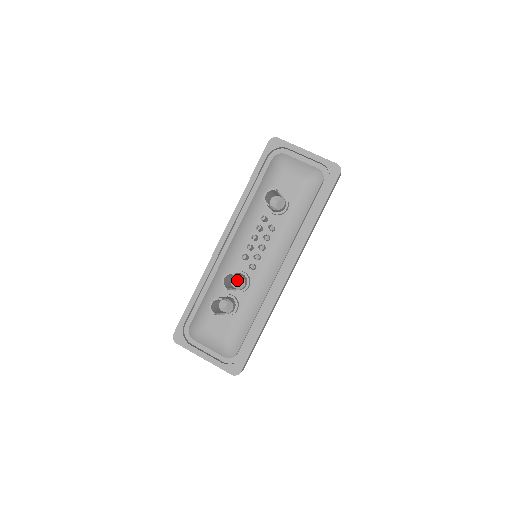
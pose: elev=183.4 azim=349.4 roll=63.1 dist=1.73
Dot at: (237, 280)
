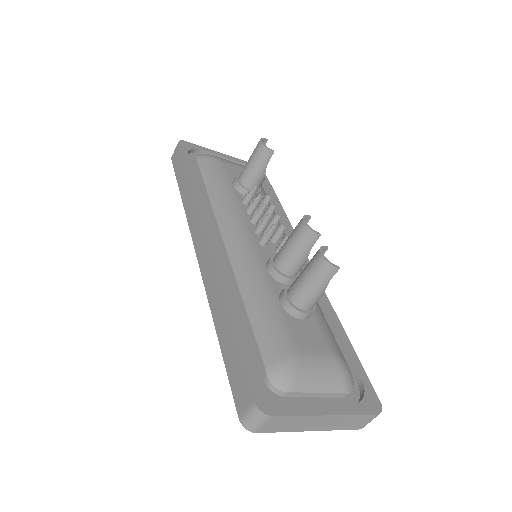
Dot at: occluded
